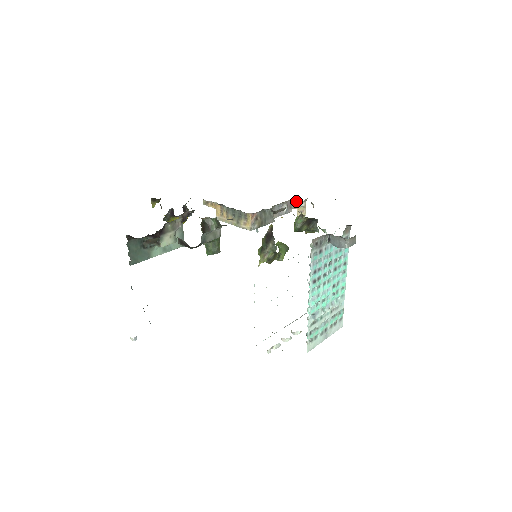
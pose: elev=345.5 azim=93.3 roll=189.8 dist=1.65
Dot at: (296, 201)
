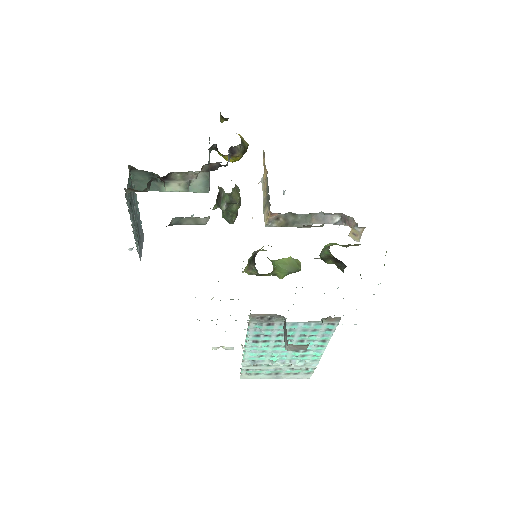
Dot at: (353, 220)
